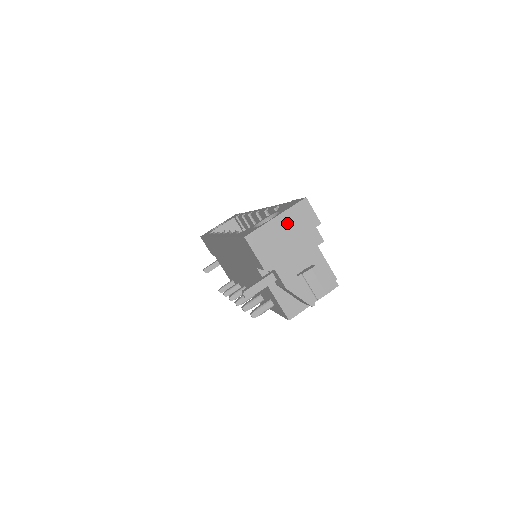
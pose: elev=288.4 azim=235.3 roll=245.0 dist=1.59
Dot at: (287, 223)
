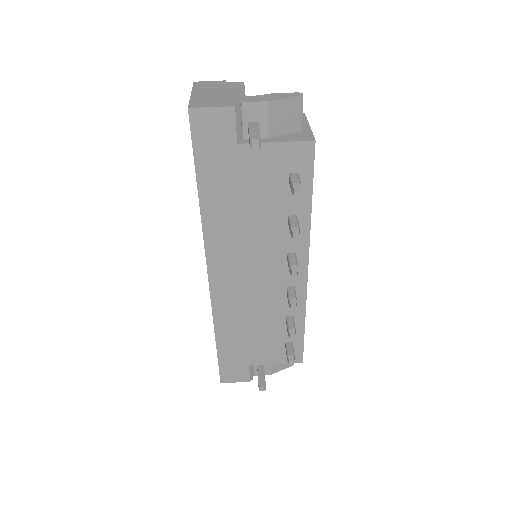
Dot at: (204, 91)
